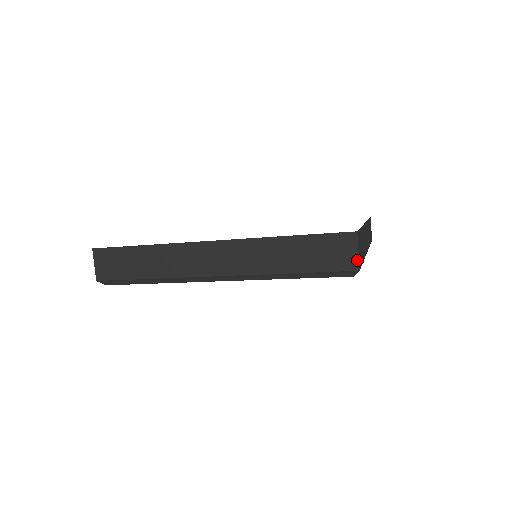
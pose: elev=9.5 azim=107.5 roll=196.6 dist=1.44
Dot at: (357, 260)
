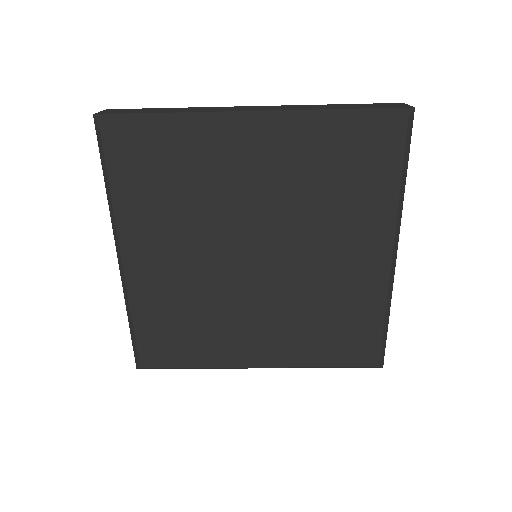
Dot at: (410, 106)
